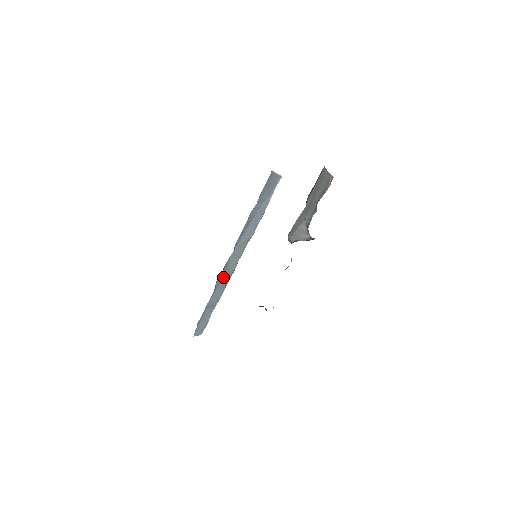
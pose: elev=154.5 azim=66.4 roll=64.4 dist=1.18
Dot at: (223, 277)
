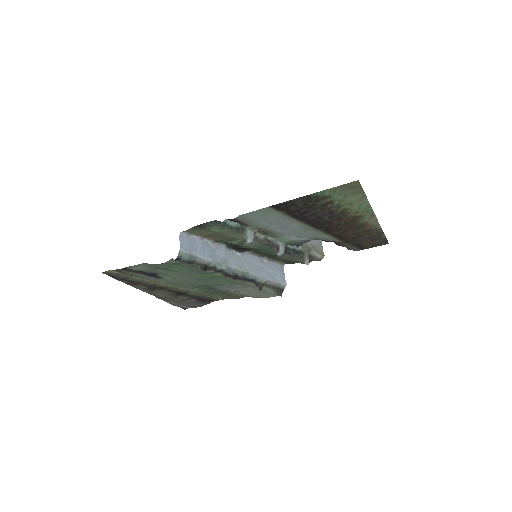
Dot at: (224, 252)
